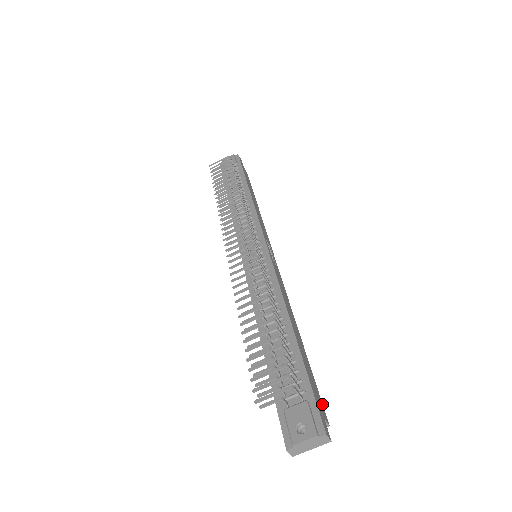
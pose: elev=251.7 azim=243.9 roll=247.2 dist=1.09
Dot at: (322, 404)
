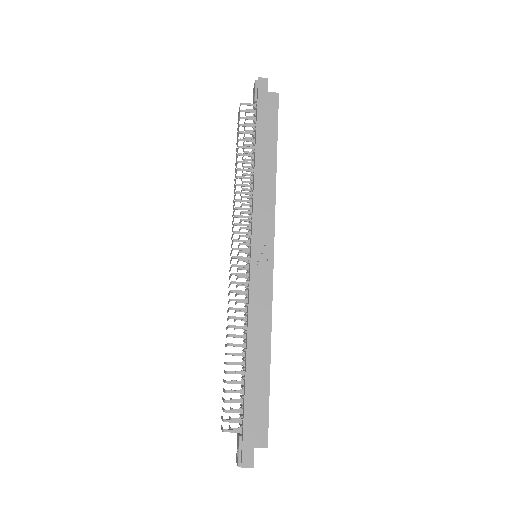
Dot at: (267, 429)
